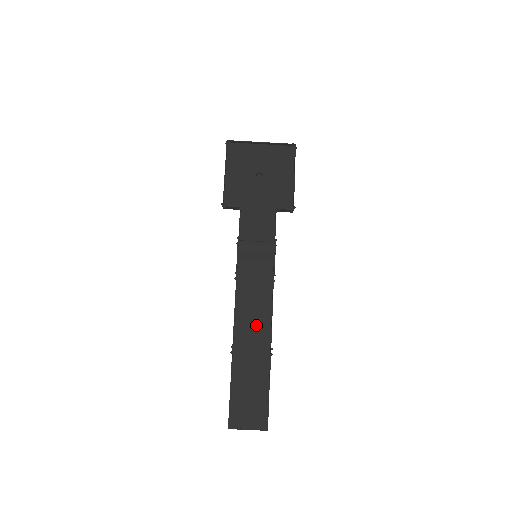
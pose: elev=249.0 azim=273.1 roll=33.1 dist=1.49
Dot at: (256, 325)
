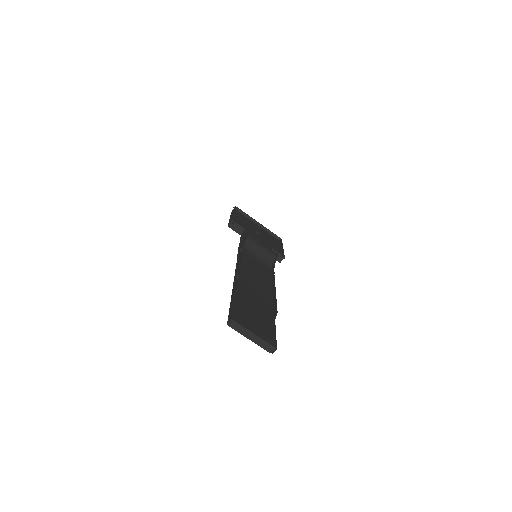
Dot at: (259, 282)
